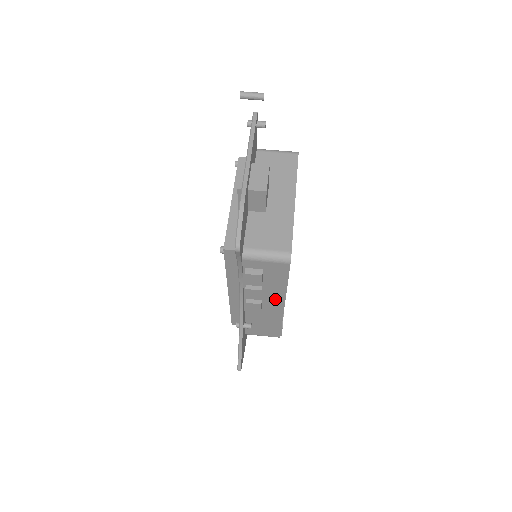
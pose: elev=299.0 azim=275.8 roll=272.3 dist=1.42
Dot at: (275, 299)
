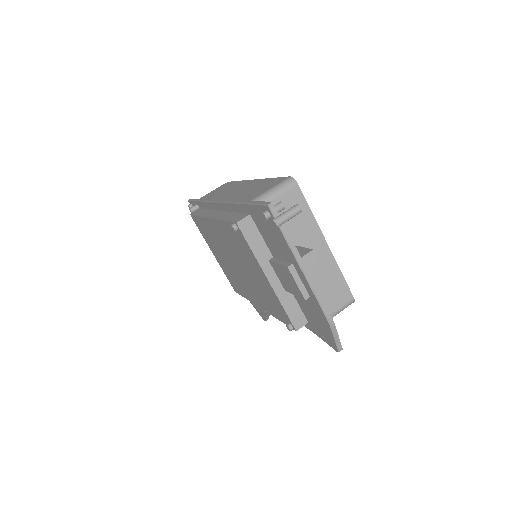
Dot at: occluded
